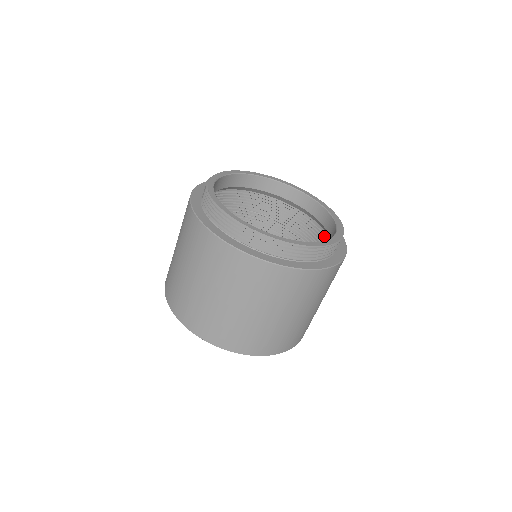
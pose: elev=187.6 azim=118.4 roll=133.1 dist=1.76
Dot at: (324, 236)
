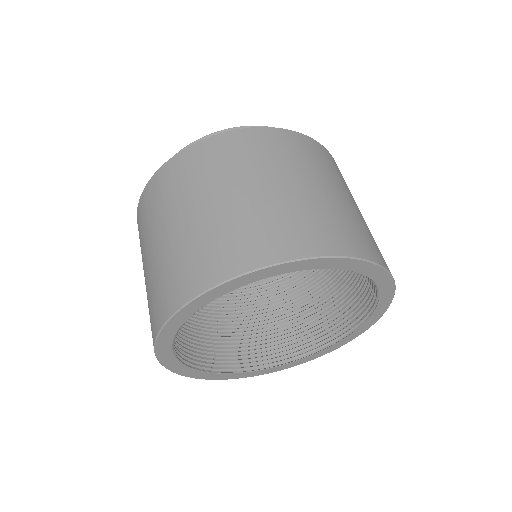
Dot at: occluded
